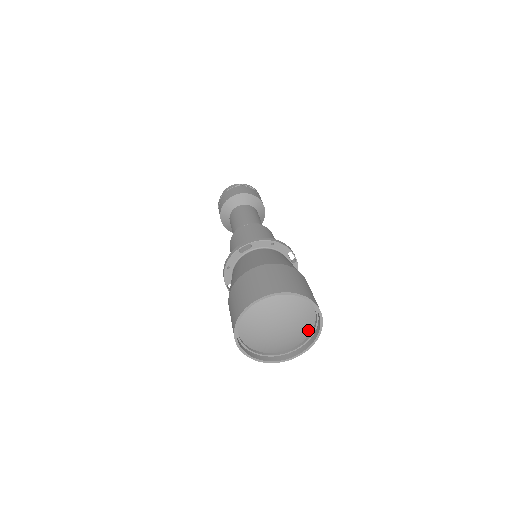
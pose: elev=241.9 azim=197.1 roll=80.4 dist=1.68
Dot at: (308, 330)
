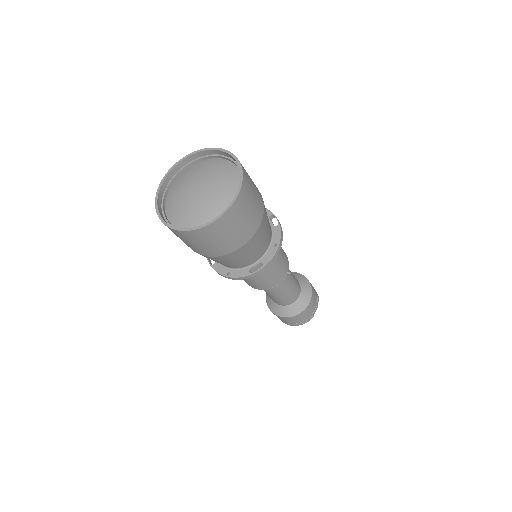
Dot at: (233, 198)
